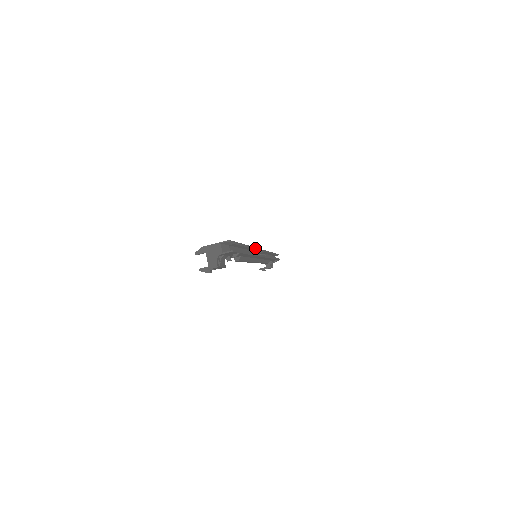
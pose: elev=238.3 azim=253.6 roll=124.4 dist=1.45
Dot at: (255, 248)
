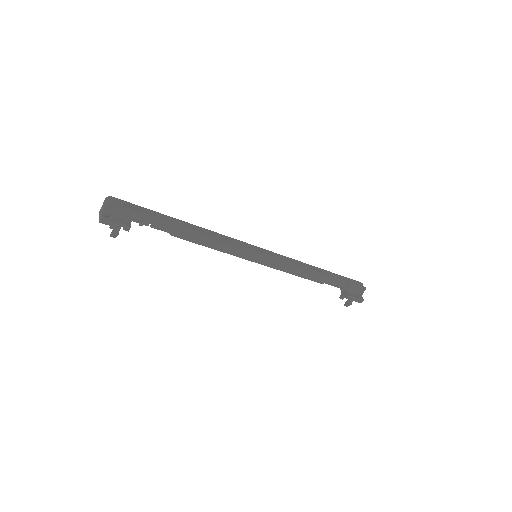
Dot at: (220, 234)
